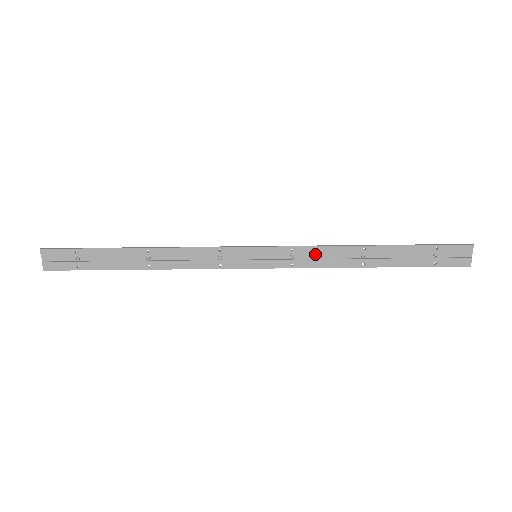
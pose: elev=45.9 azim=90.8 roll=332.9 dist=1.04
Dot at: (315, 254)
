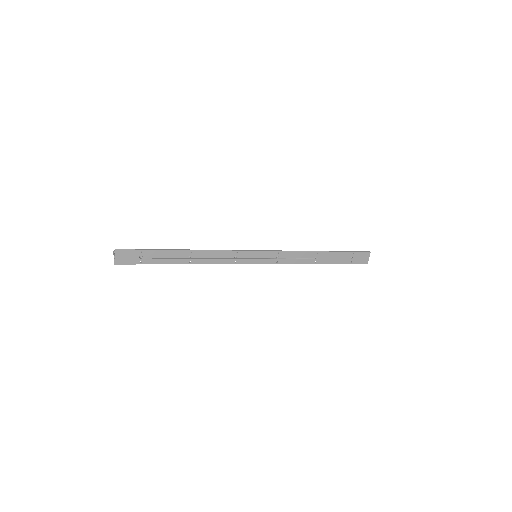
Dot at: (291, 256)
